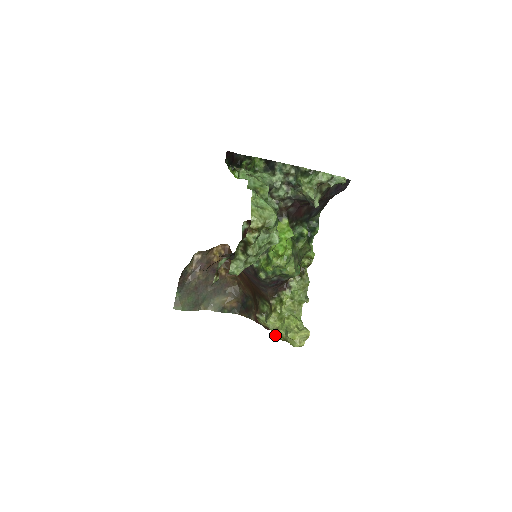
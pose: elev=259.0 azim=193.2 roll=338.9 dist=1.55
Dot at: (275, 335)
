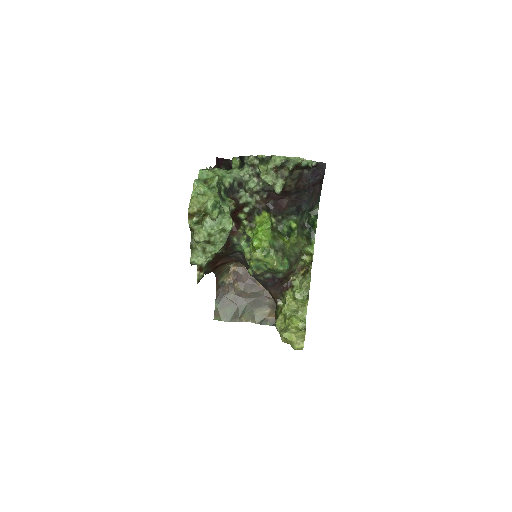
Dot at: (281, 338)
